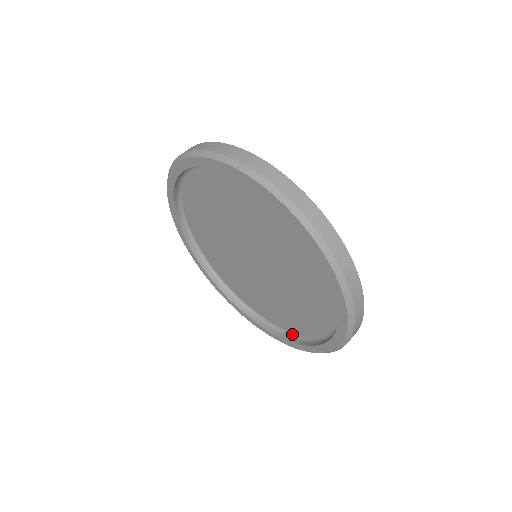
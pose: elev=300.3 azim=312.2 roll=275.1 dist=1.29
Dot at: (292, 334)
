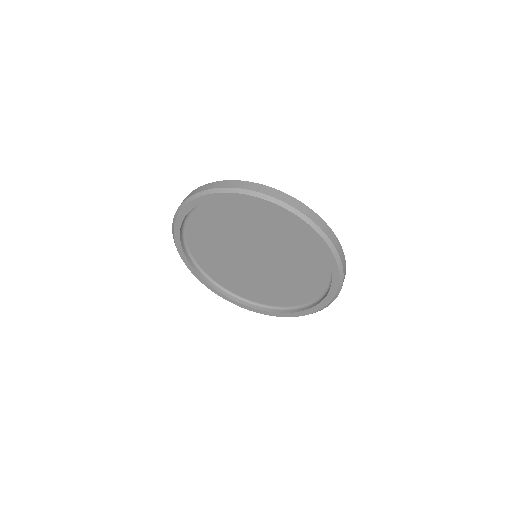
Dot at: (269, 306)
